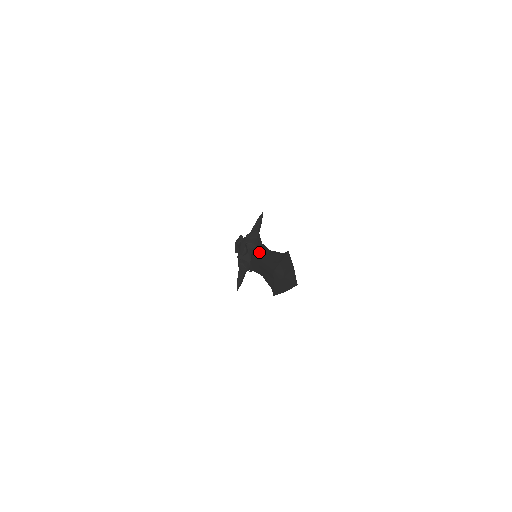
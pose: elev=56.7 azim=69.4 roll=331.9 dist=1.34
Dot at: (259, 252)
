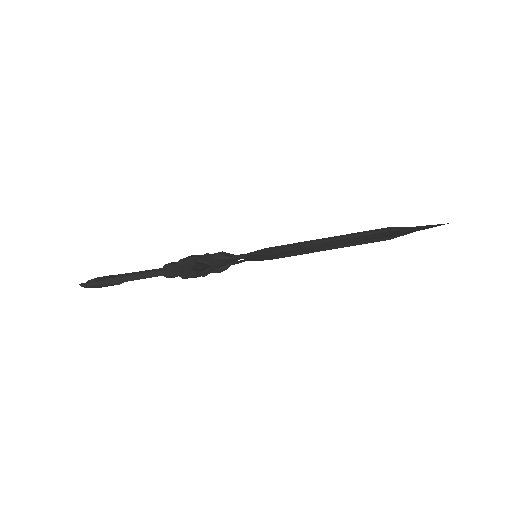
Dot at: occluded
